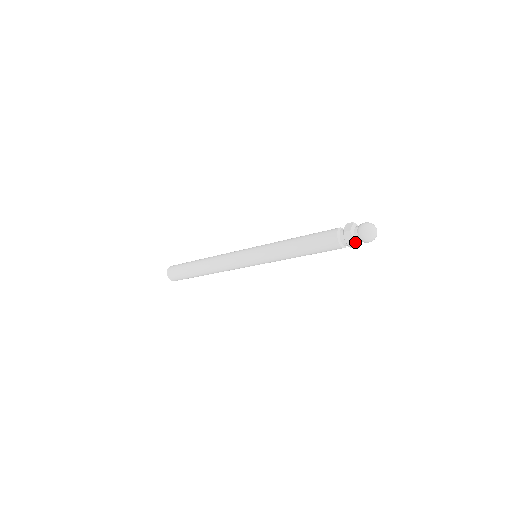
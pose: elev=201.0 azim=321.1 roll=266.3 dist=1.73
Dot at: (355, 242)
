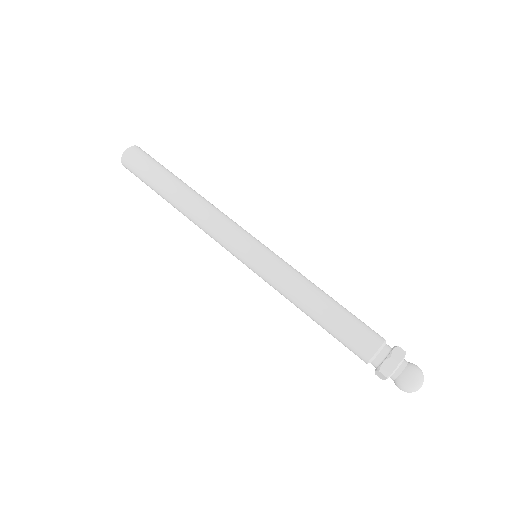
Dot at: (389, 376)
